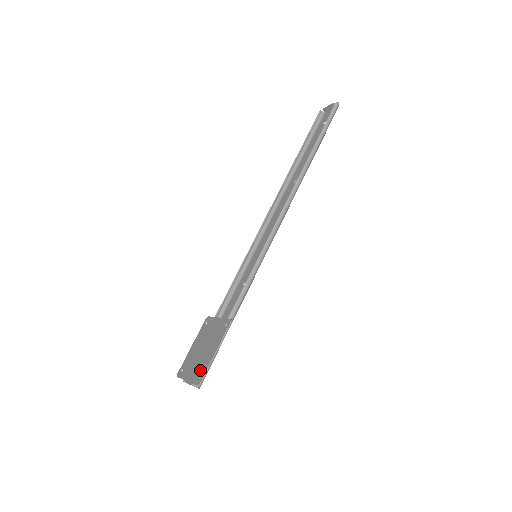
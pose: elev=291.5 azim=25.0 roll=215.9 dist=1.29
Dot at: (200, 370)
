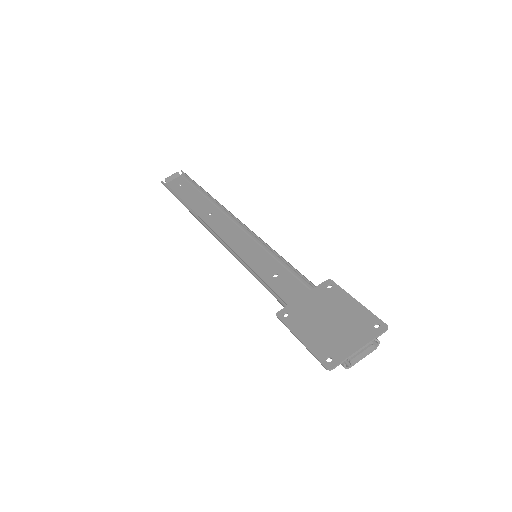
Dot at: (365, 324)
